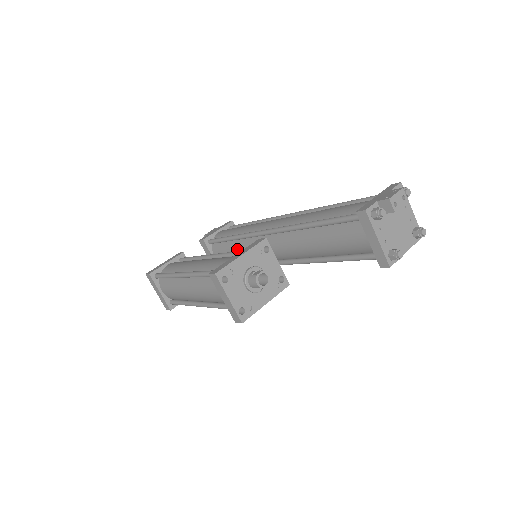
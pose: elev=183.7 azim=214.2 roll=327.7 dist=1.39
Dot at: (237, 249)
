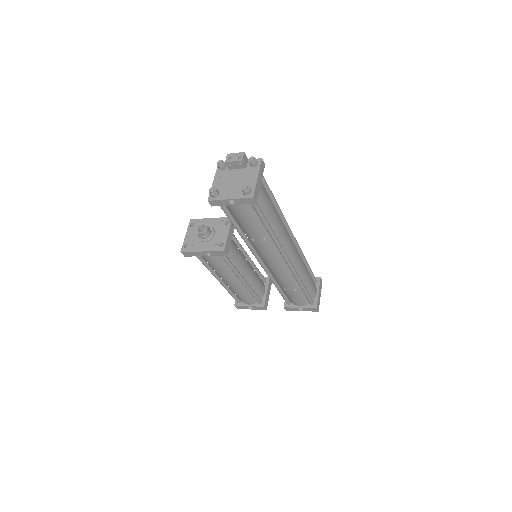
Dot at: occluded
